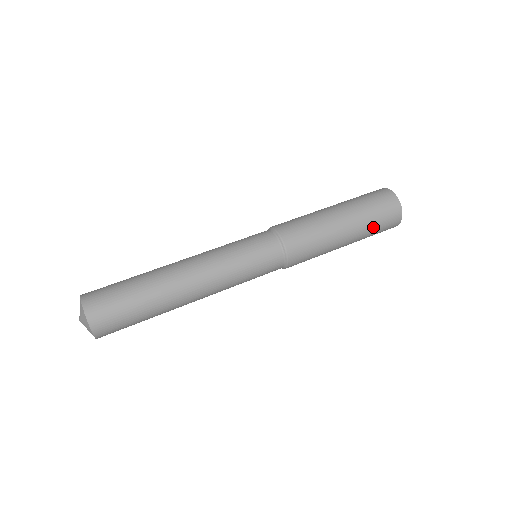
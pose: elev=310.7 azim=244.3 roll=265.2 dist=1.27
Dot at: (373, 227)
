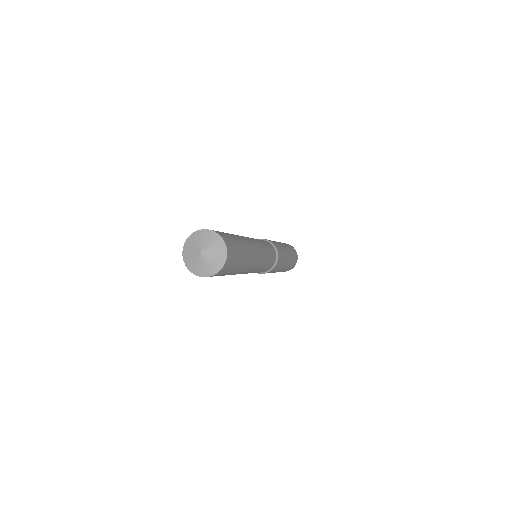
Dot at: occluded
